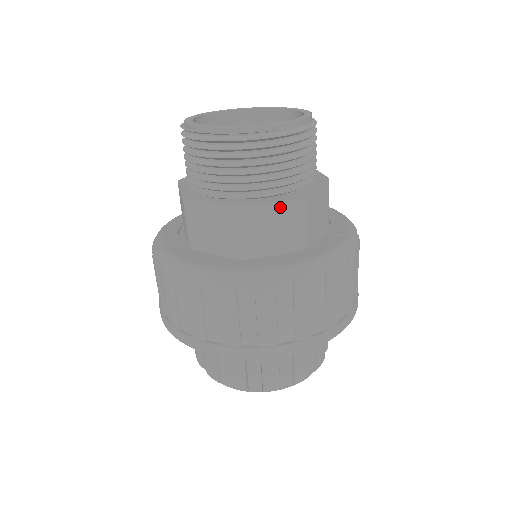
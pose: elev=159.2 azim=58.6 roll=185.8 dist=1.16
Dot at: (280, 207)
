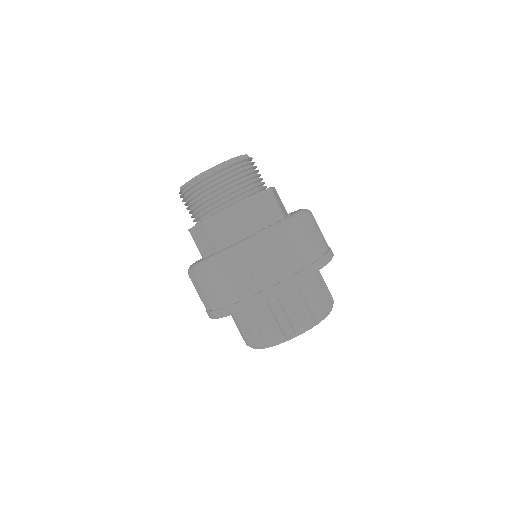
Dot at: (228, 212)
